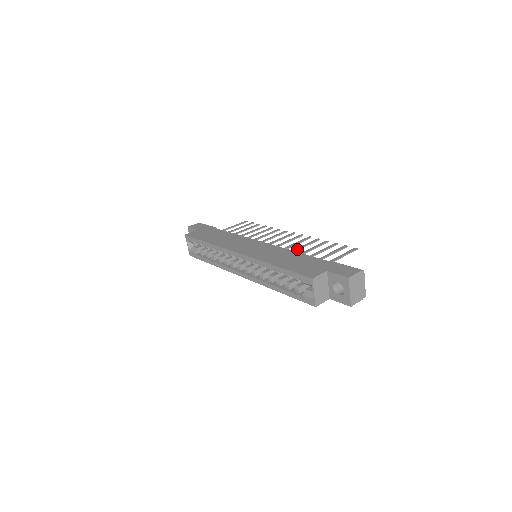
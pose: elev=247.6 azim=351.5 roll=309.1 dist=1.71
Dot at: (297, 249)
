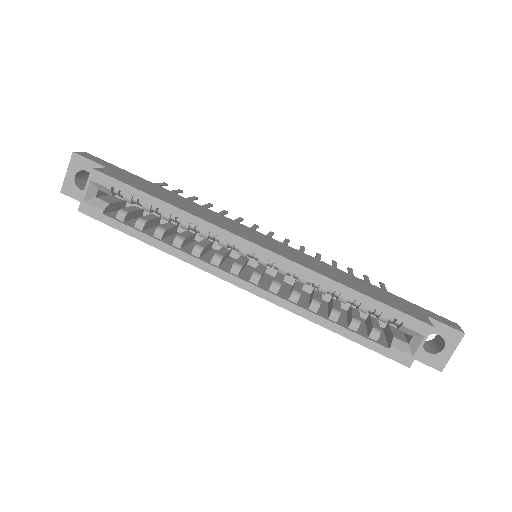
Dot at: occluded
